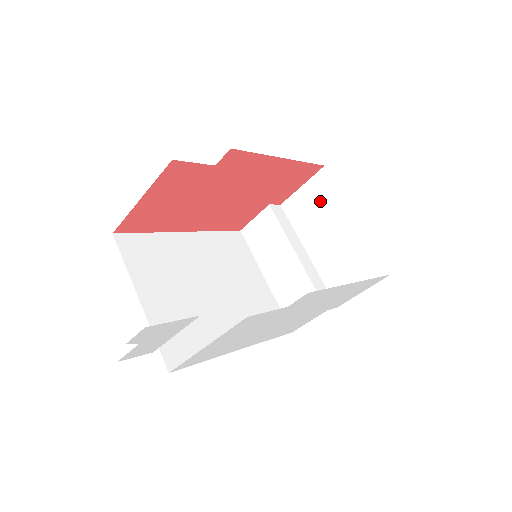
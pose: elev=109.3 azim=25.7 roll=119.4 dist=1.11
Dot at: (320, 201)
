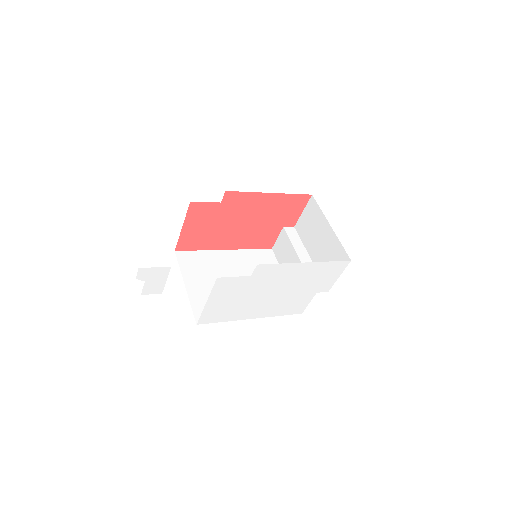
Dot at: (312, 219)
